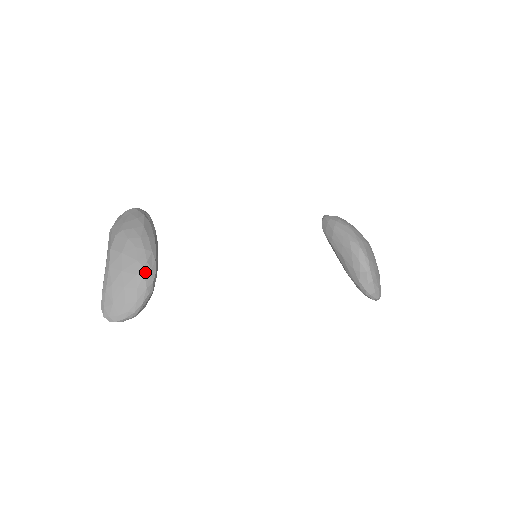
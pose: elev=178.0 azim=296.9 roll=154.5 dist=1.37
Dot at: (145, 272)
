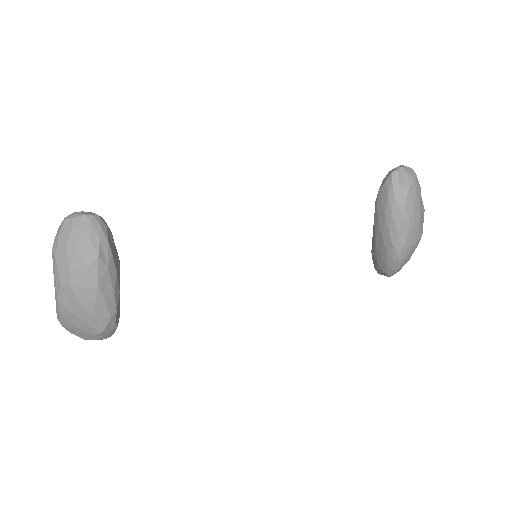
Dot at: (103, 335)
